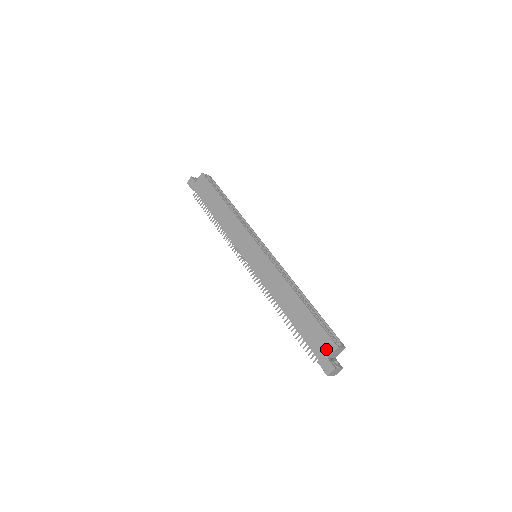
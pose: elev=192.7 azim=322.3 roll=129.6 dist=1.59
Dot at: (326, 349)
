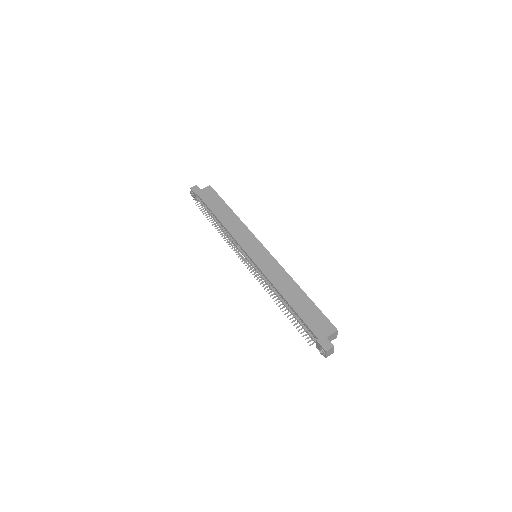
Dot at: (326, 330)
